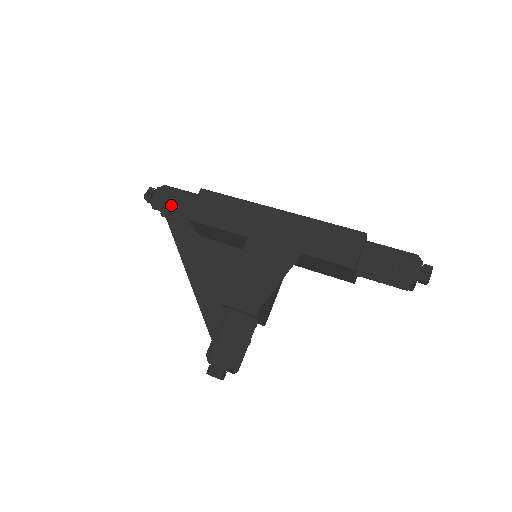
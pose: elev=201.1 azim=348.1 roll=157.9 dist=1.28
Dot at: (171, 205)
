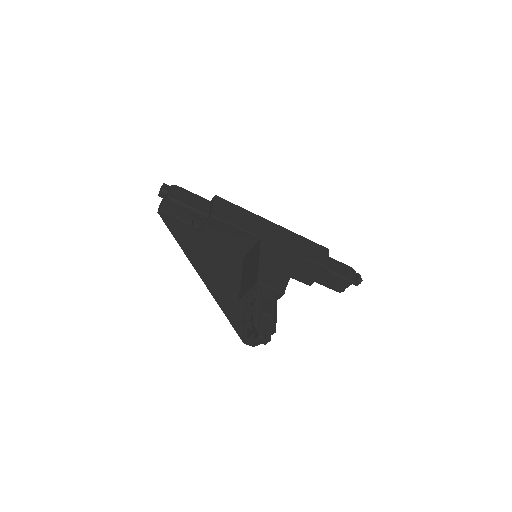
Dot at: (188, 202)
